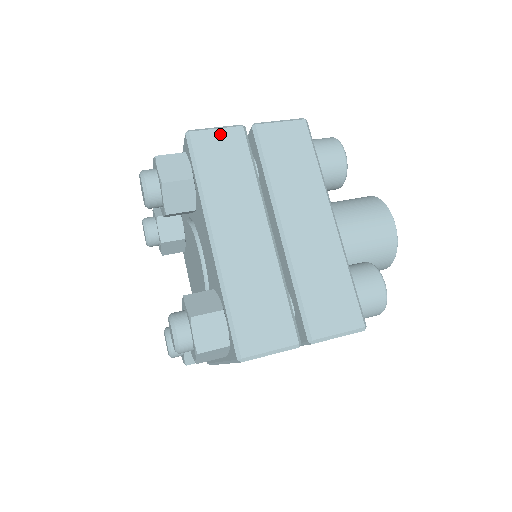
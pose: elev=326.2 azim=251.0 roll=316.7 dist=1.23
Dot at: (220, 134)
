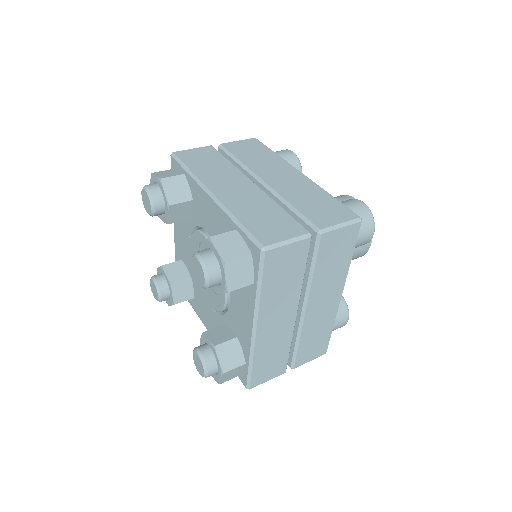
Dot at: (290, 248)
